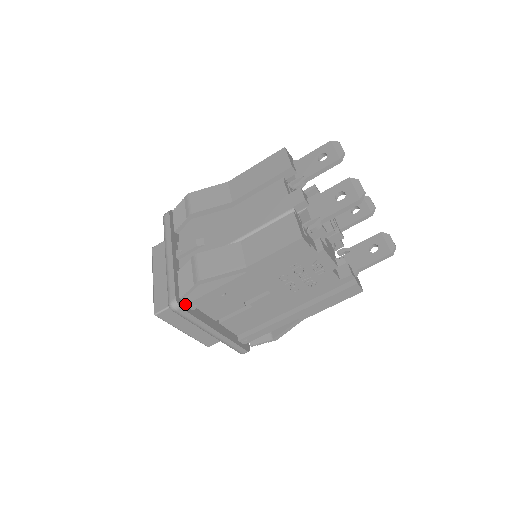
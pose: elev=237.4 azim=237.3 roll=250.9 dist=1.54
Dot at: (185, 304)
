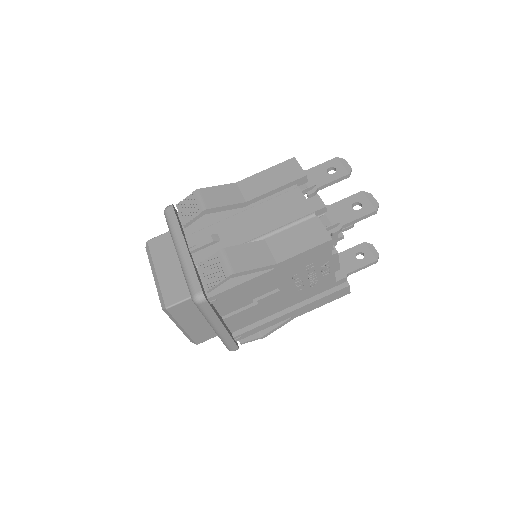
Dot at: (207, 298)
